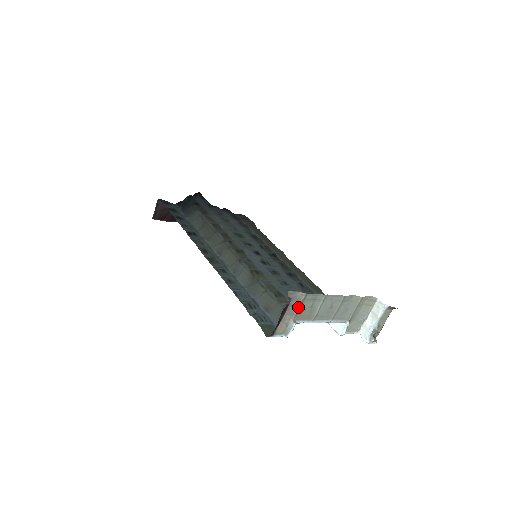
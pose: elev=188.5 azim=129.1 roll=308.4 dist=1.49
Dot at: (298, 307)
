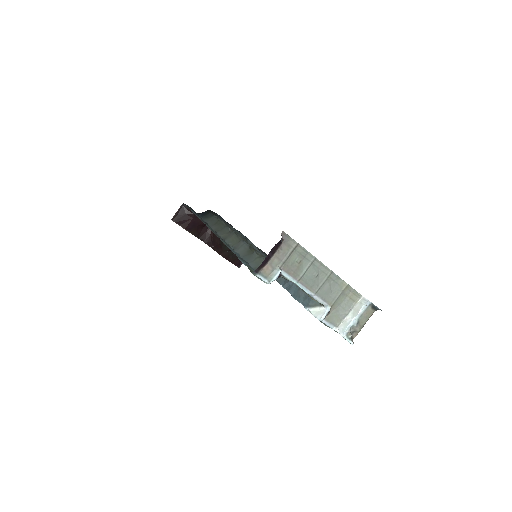
Dot at: (287, 255)
